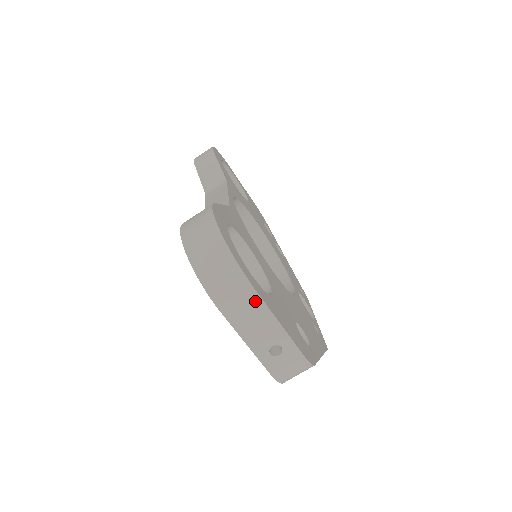
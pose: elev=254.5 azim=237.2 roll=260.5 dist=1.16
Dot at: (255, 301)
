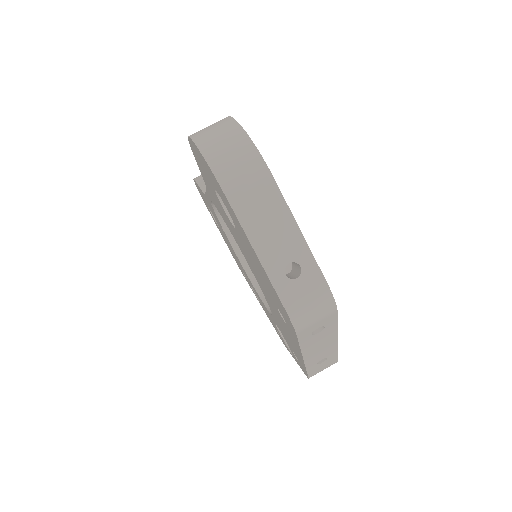
Dot at: (273, 195)
